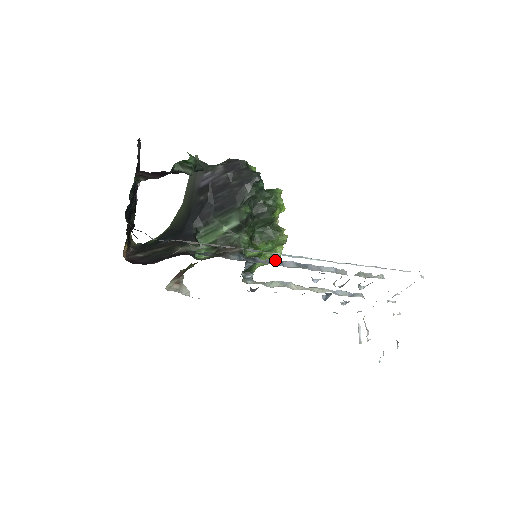
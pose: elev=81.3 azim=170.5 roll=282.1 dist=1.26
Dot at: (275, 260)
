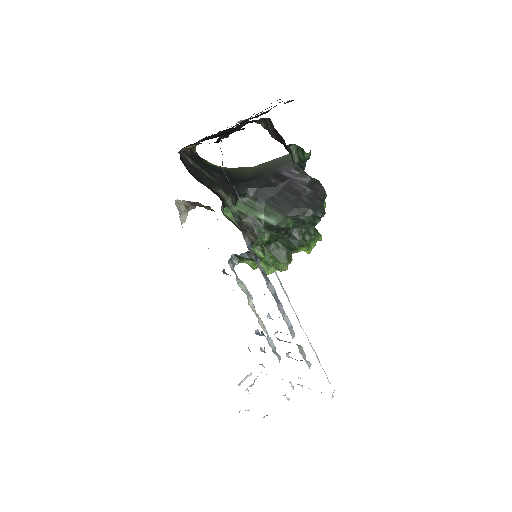
Dot at: occluded
